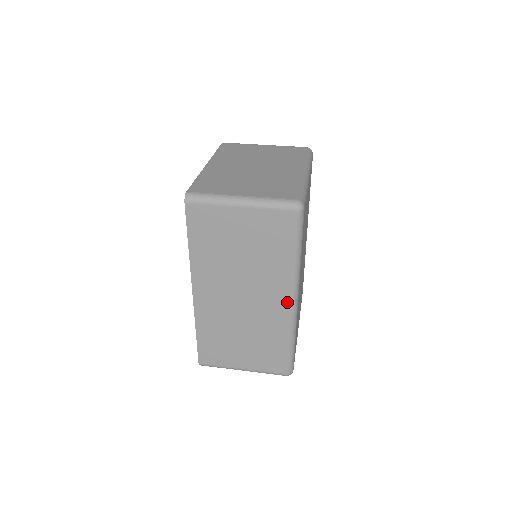
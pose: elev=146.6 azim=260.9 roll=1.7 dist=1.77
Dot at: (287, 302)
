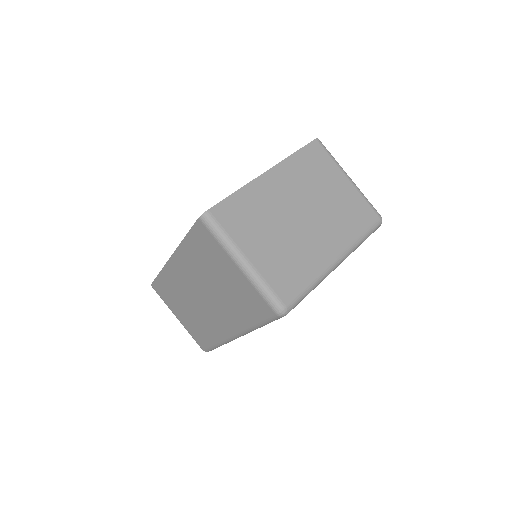
Dot at: (230, 332)
